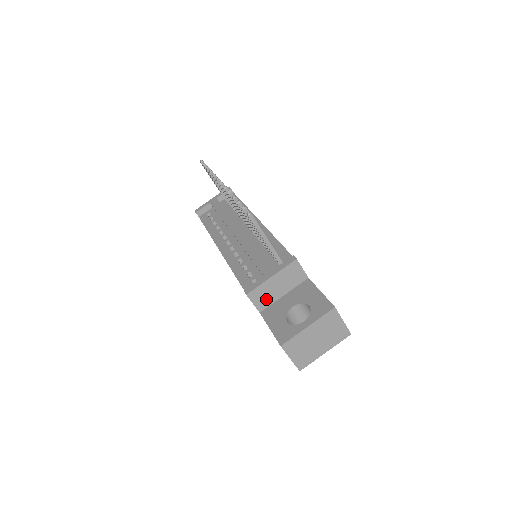
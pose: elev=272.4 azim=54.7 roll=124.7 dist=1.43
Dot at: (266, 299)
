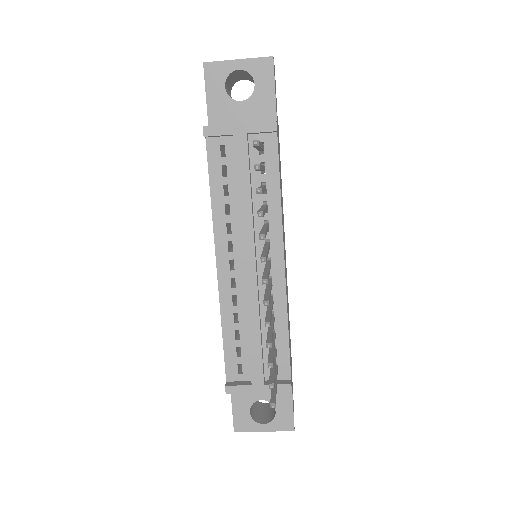
Dot at: occluded
